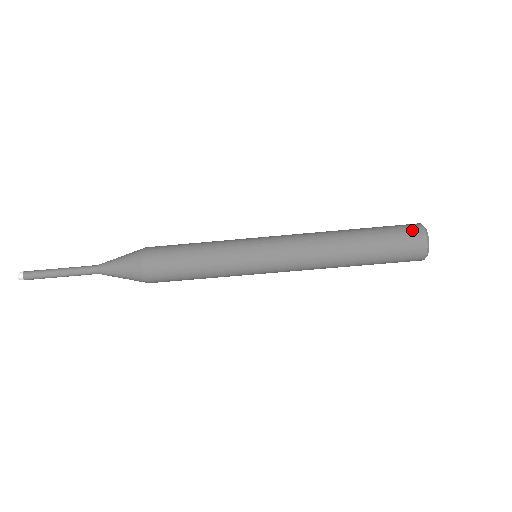
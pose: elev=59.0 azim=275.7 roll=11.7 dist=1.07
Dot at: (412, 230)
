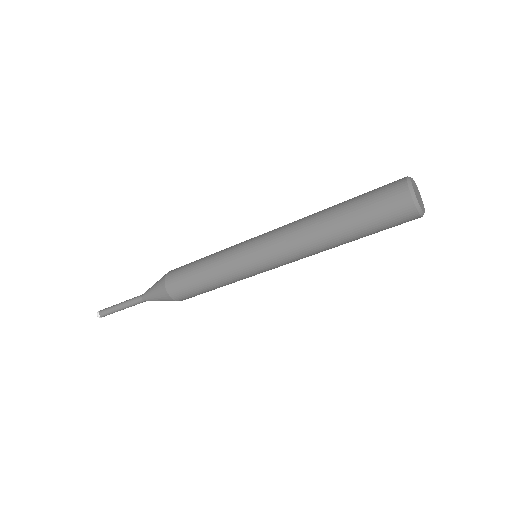
Dot at: (396, 199)
